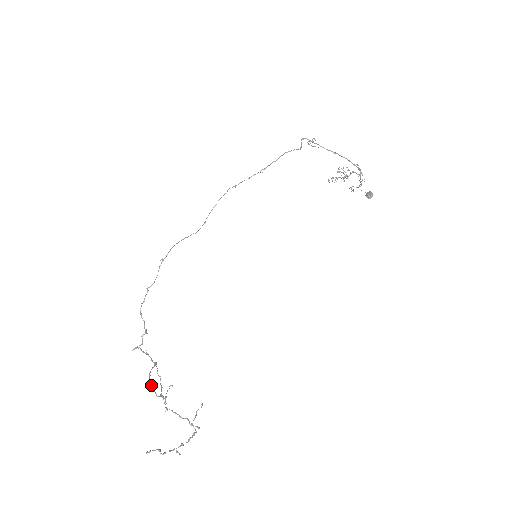
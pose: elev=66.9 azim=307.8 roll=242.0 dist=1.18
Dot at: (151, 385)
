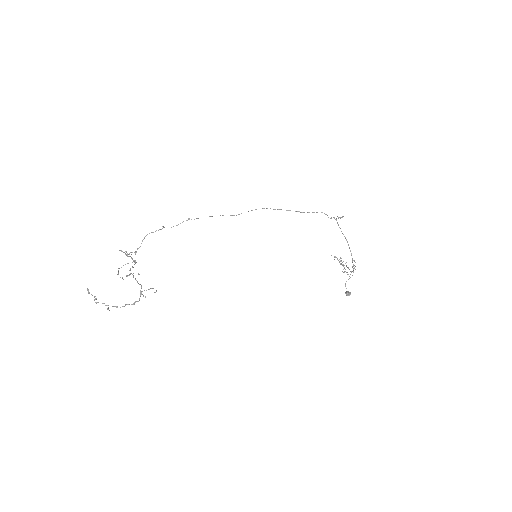
Dot at: (118, 271)
